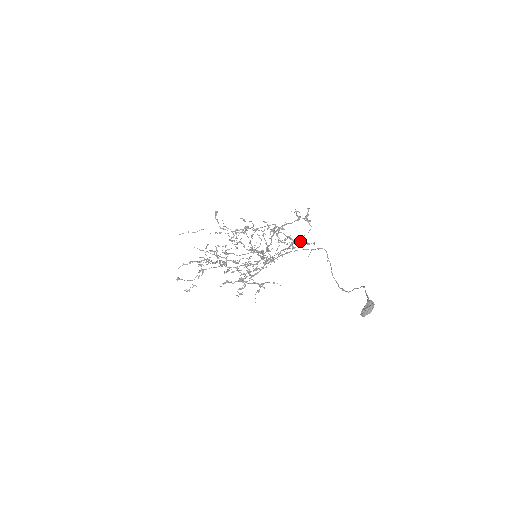
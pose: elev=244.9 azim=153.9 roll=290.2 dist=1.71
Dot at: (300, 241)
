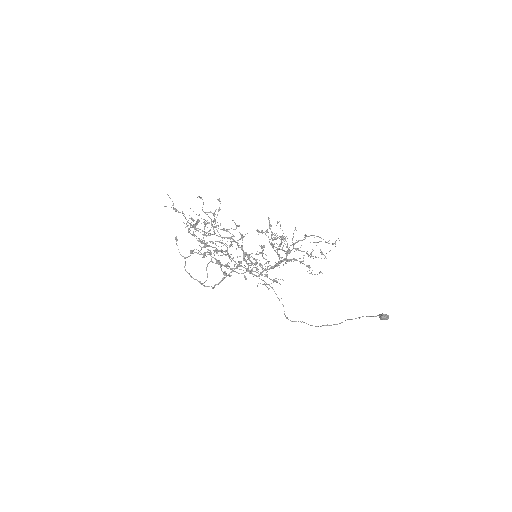
Dot at: (308, 265)
